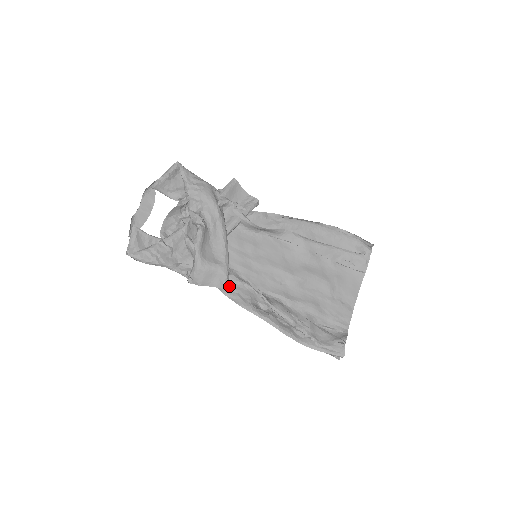
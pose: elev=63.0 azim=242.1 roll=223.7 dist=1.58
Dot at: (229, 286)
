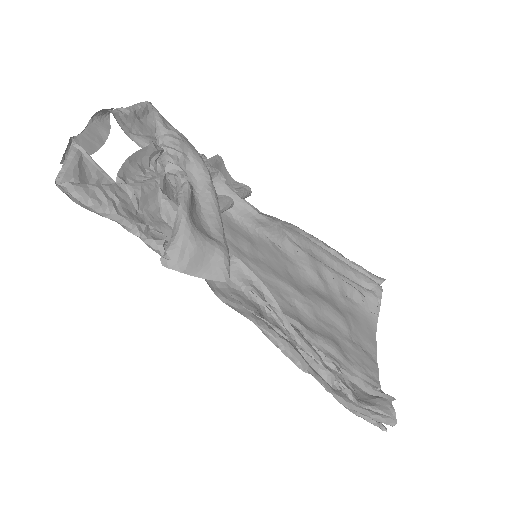
Dot at: (223, 288)
